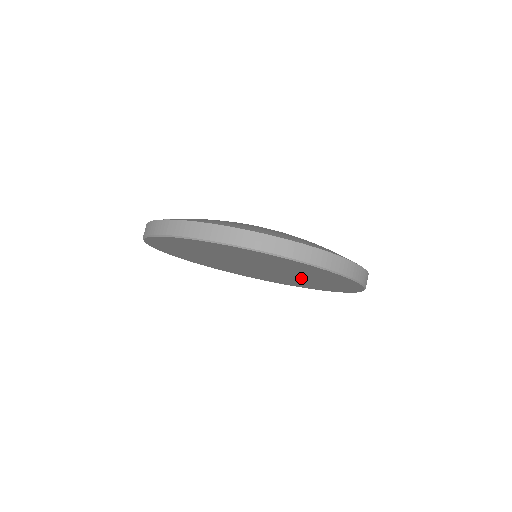
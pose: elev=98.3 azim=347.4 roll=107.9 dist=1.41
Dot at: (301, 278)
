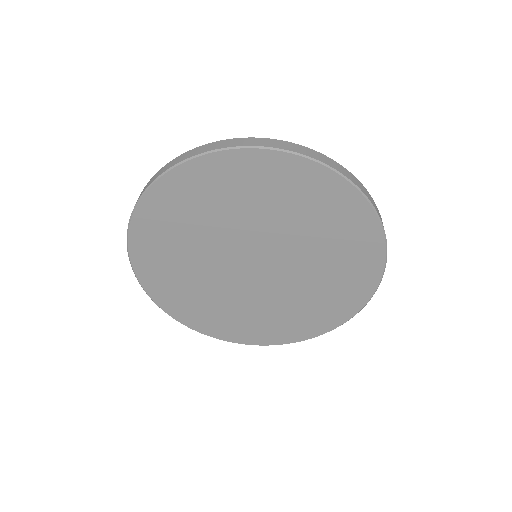
Dot at: (283, 300)
